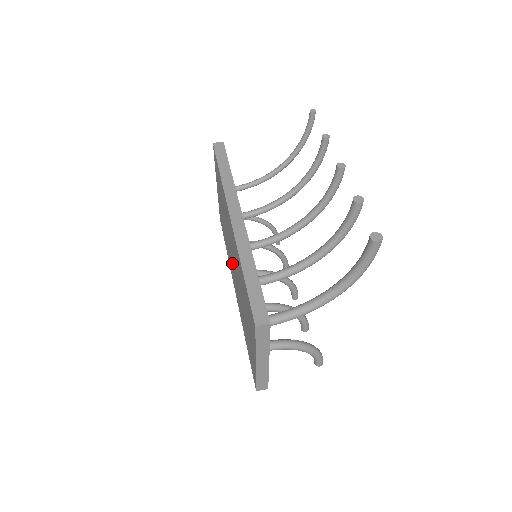
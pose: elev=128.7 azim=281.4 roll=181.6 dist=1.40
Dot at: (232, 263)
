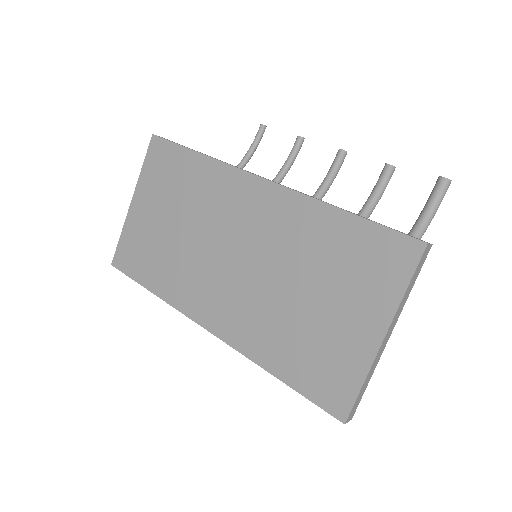
Dot at: (216, 273)
